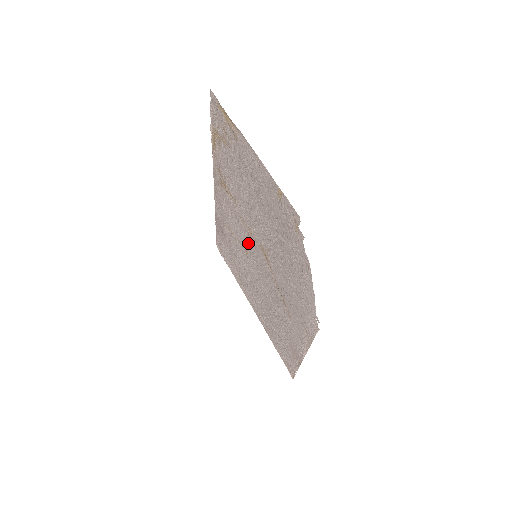
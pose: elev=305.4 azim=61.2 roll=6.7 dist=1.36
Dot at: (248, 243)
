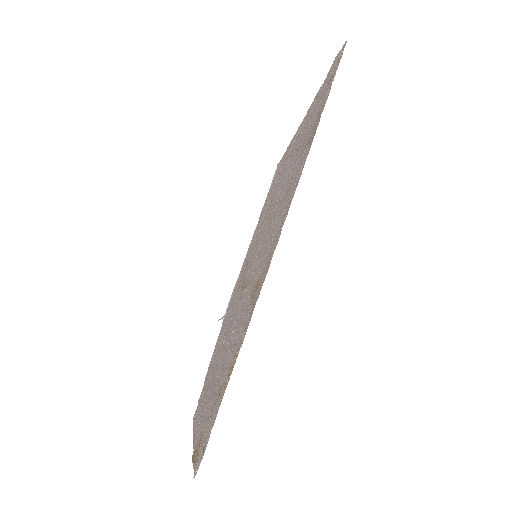
Dot at: (260, 252)
